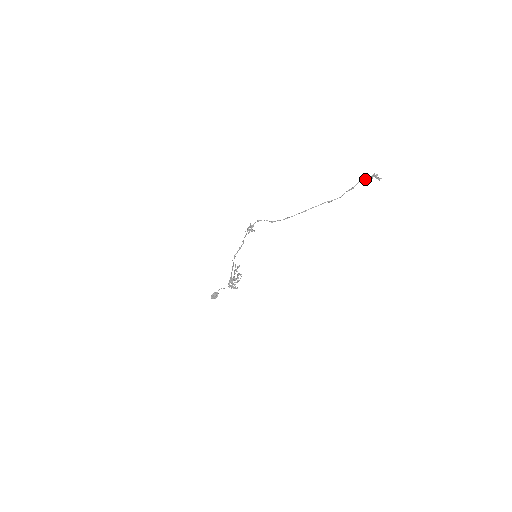
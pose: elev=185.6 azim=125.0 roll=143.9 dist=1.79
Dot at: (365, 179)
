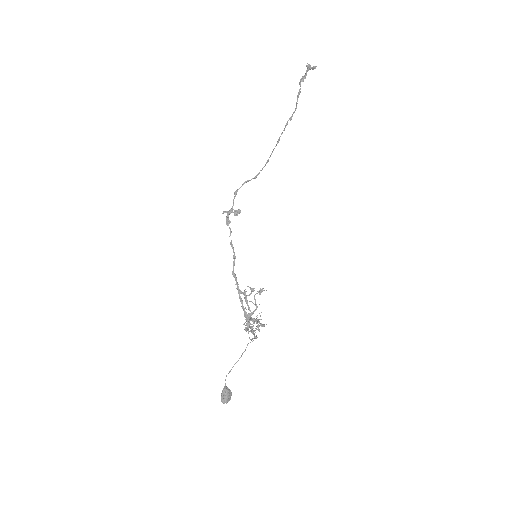
Dot at: (303, 77)
